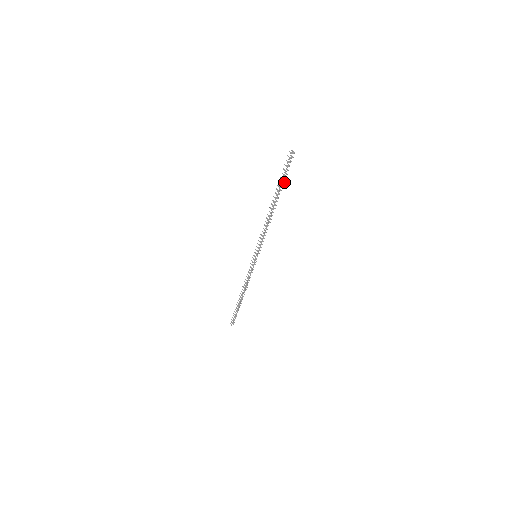
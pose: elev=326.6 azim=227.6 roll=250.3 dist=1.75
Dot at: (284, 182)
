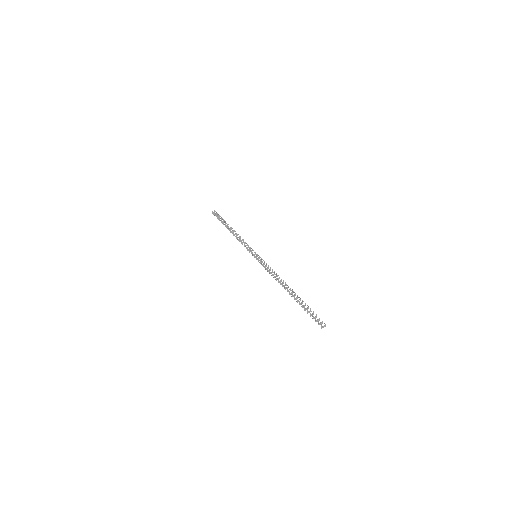
Dot at: occluded
